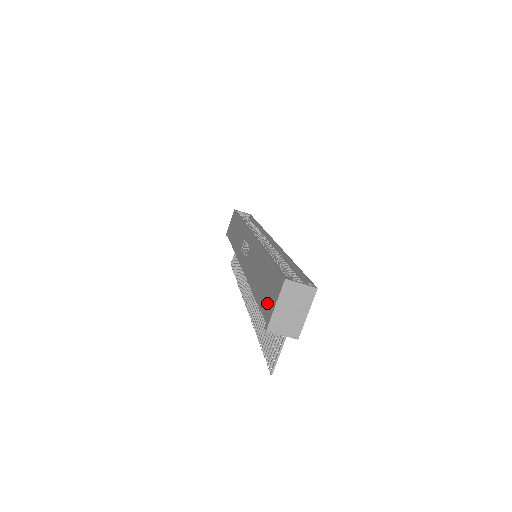
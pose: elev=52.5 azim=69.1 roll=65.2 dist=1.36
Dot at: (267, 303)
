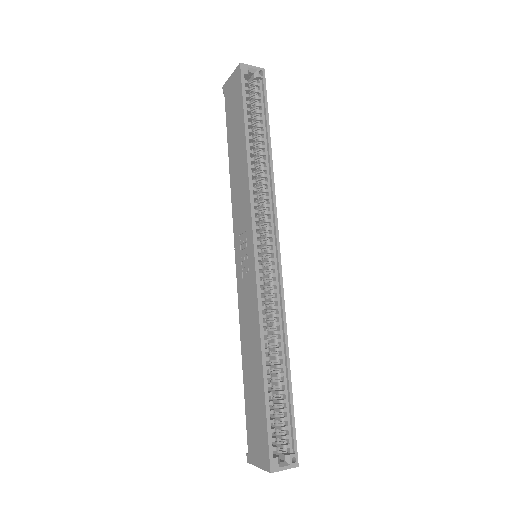
Dot at: (252, 439)
